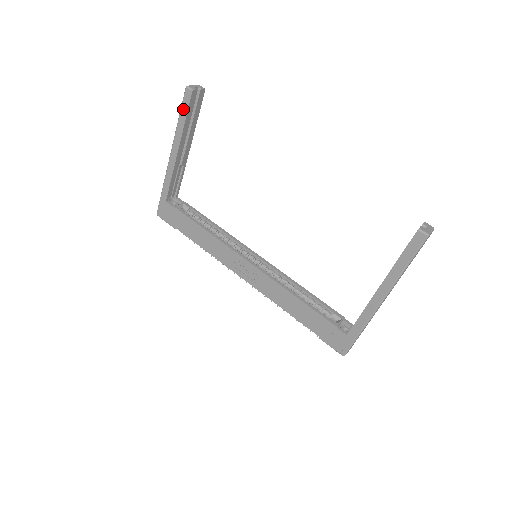
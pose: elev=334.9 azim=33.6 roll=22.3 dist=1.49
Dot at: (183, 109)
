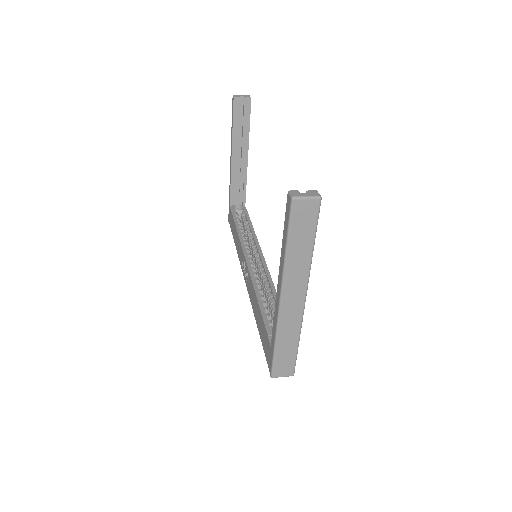
Dot at: (232, 116)
